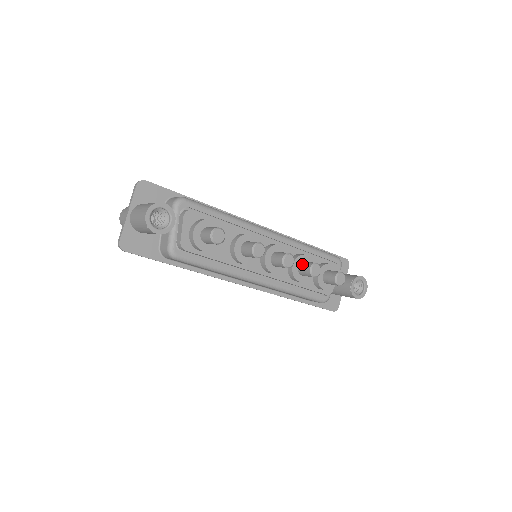
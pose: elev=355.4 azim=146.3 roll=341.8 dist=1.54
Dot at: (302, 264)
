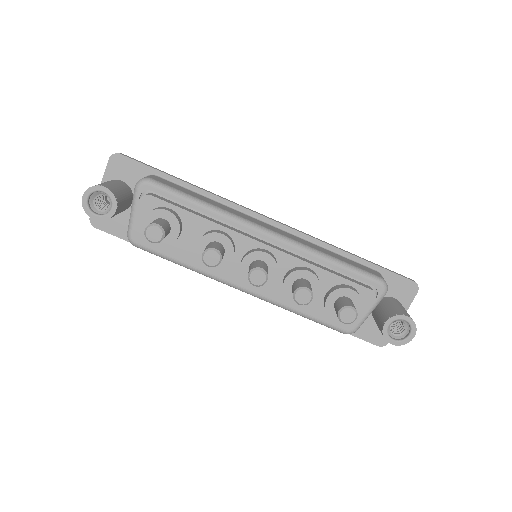
Dot at: (295, 282)
